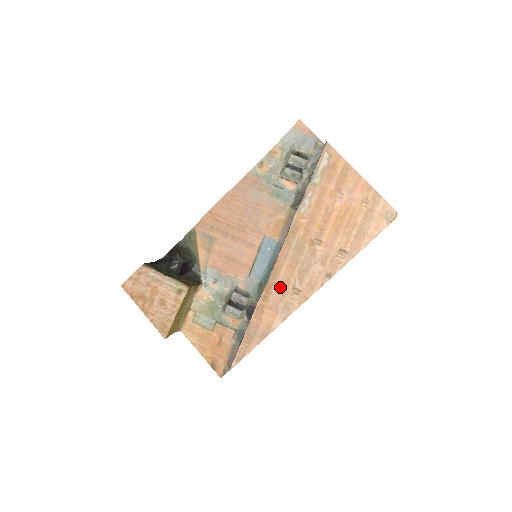
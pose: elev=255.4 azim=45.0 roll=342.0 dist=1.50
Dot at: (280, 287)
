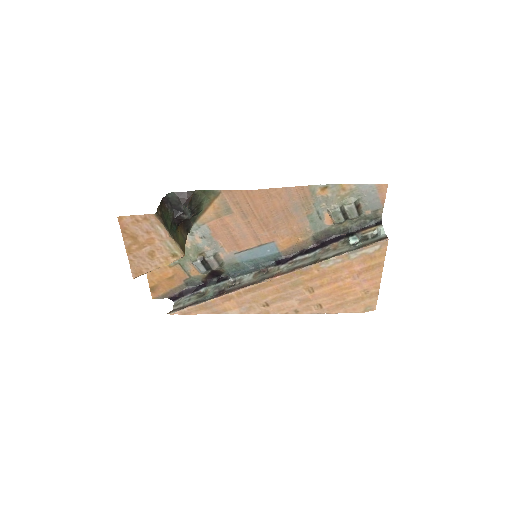
Dot at: (257, 296)
